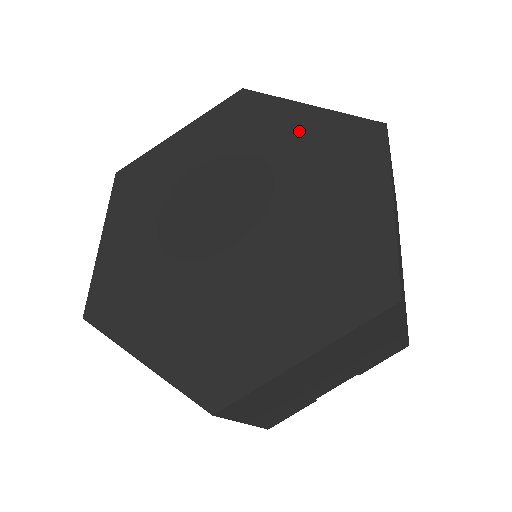
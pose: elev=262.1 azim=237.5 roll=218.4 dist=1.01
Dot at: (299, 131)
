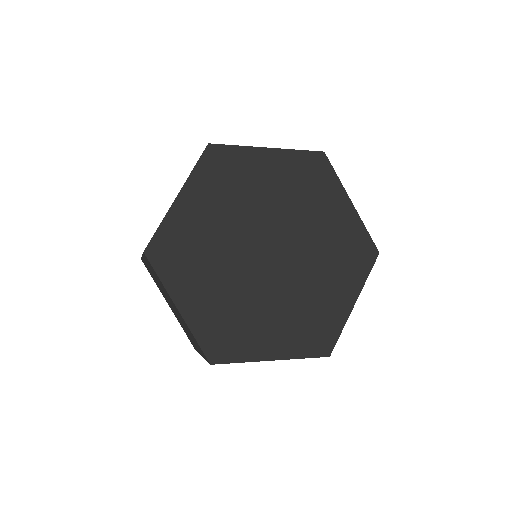
Dot at: (275, 171)
